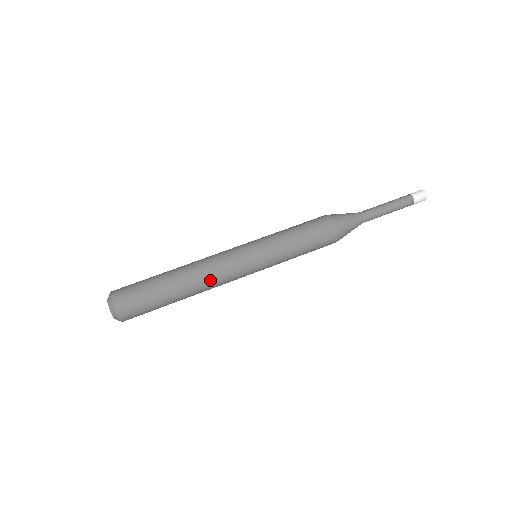
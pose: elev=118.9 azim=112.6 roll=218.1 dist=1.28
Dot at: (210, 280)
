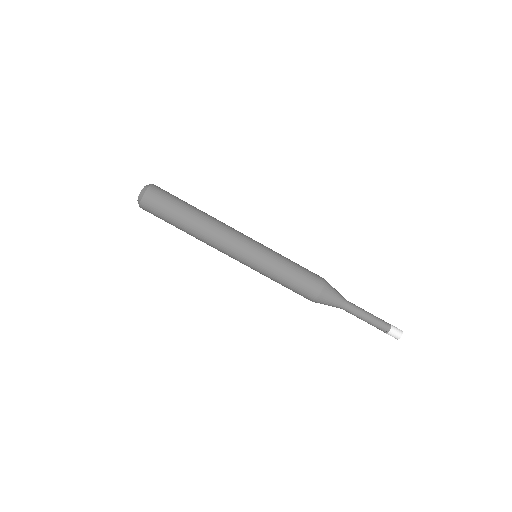
Dot at: (211, 243)
